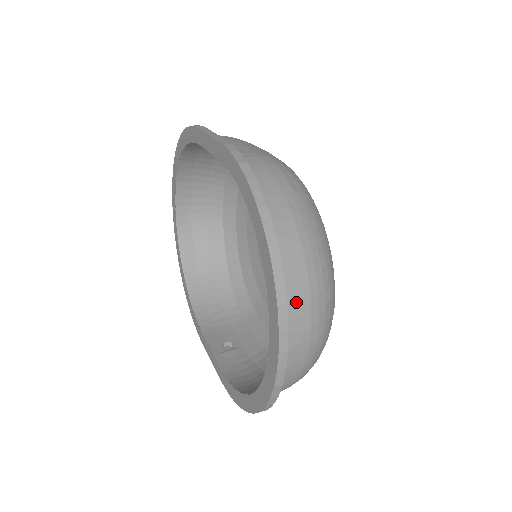
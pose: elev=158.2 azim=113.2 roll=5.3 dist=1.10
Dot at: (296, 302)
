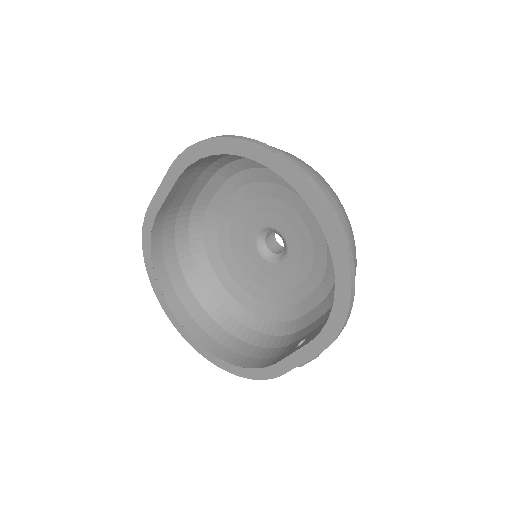
Dot at: occluded
